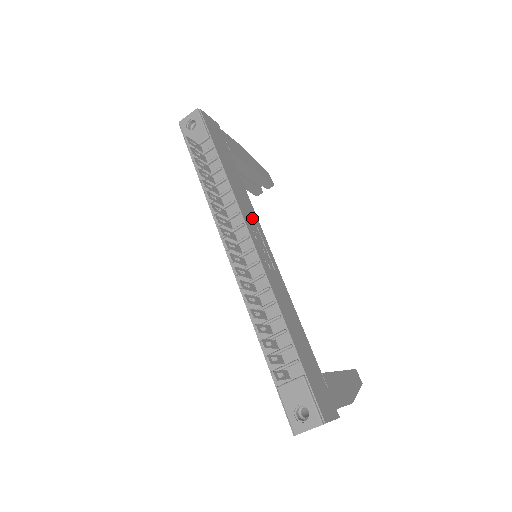
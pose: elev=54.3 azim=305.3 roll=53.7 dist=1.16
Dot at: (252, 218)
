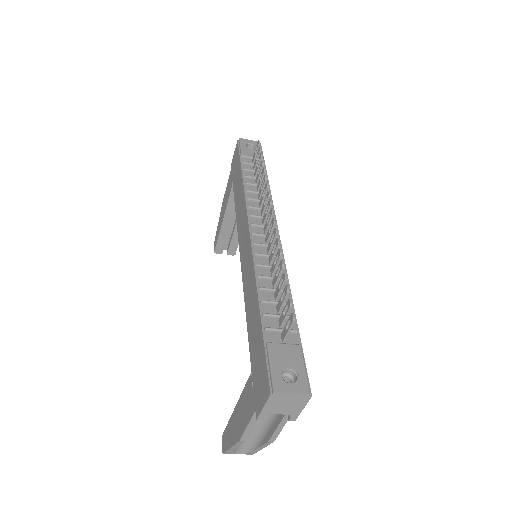
Dot at: occluded
